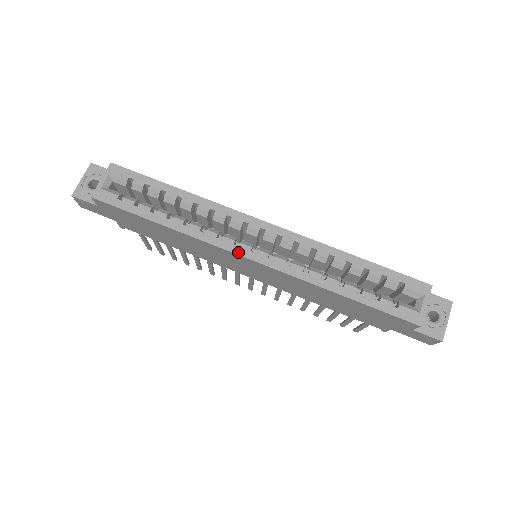
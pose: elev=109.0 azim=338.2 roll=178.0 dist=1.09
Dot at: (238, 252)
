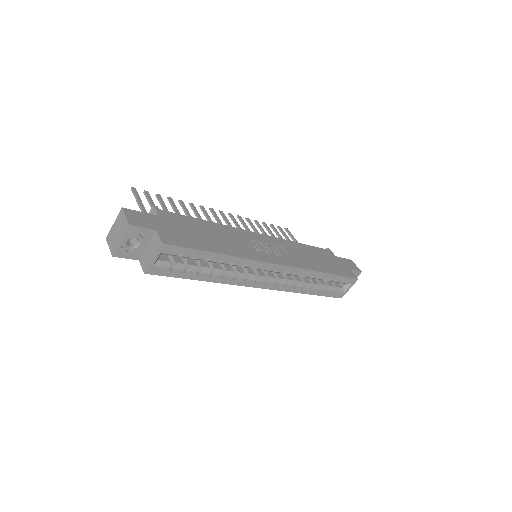
Dot at: (256, 286)
